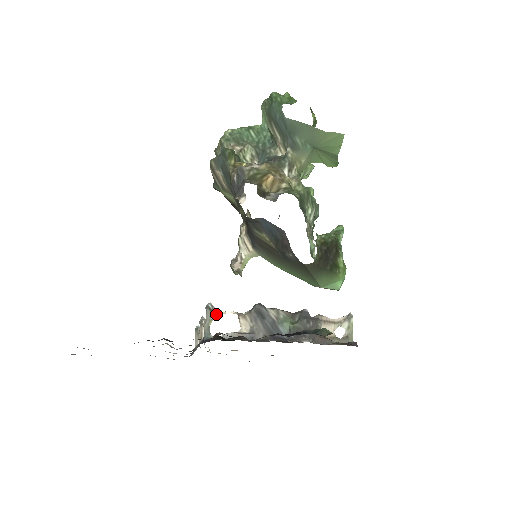
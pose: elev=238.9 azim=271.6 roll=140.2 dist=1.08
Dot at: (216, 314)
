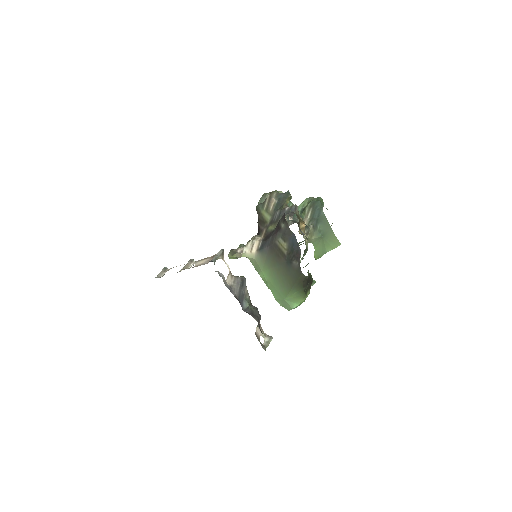
Dot at: (222, 258)
